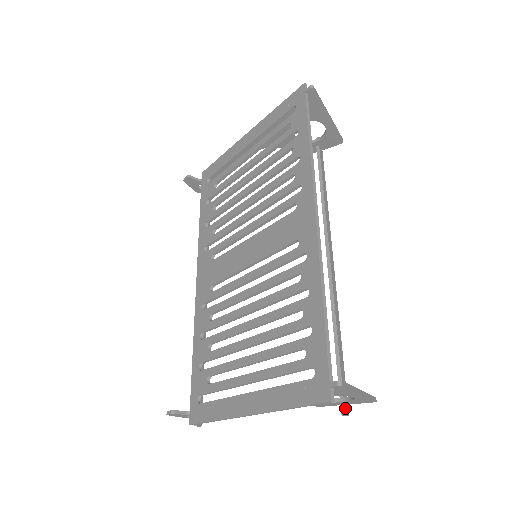
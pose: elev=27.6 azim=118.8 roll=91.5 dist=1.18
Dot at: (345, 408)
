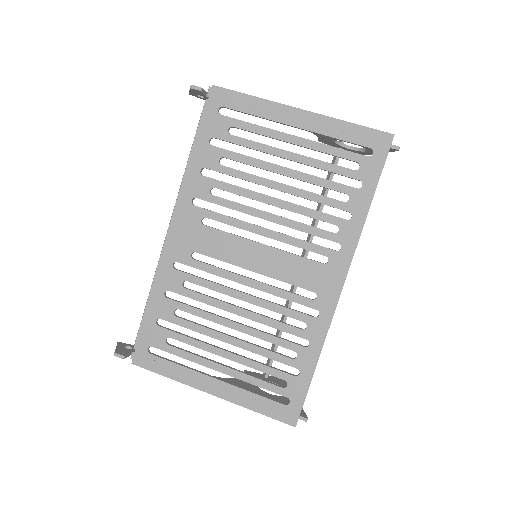
Dot at: occluded
